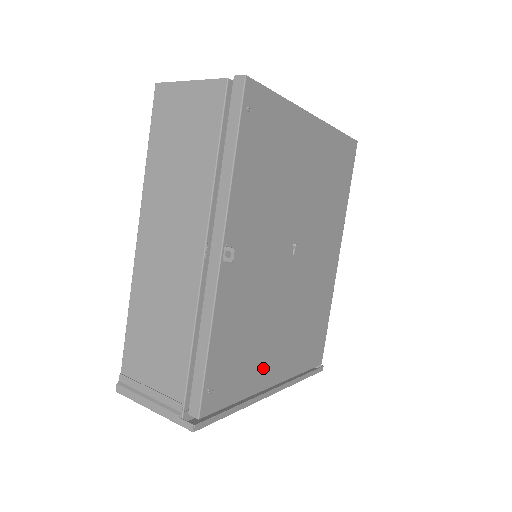
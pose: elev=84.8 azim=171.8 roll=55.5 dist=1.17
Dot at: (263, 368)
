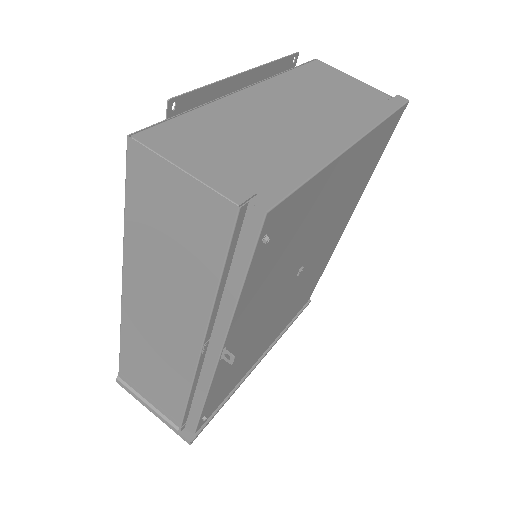
Dot at: (253, 359)
